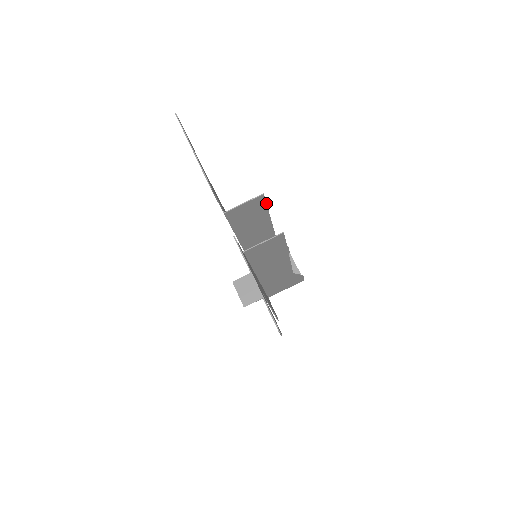
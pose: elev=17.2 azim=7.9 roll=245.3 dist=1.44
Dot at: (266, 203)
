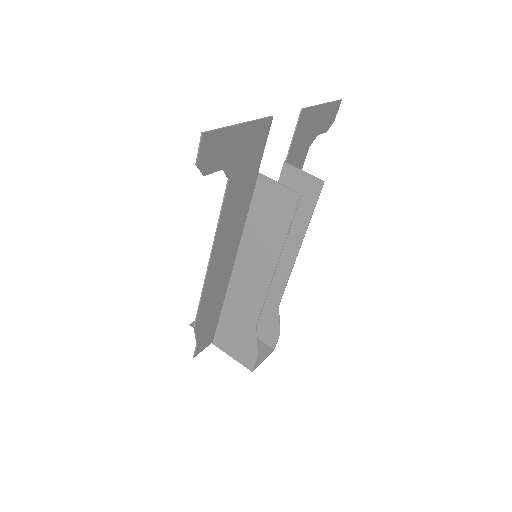
Dot at: (316, 203)
